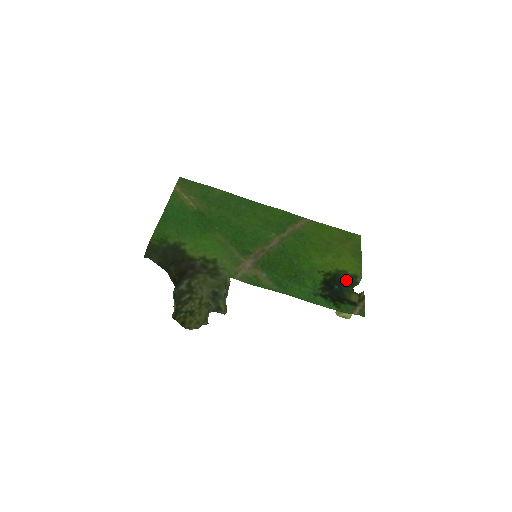
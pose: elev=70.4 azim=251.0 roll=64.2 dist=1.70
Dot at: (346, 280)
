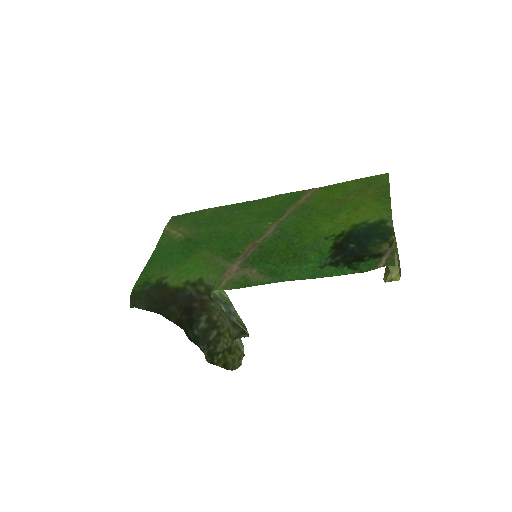
Dot at: (368, 232)
